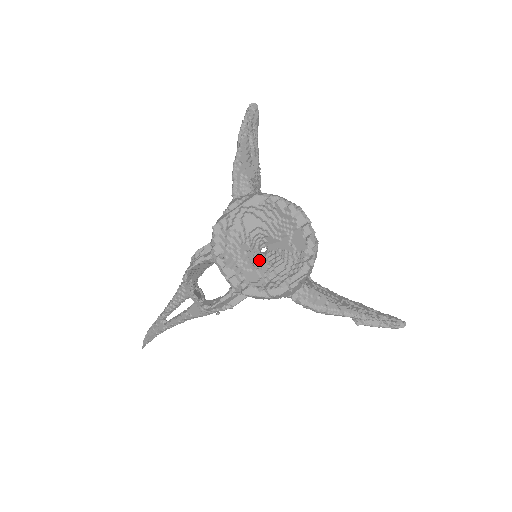
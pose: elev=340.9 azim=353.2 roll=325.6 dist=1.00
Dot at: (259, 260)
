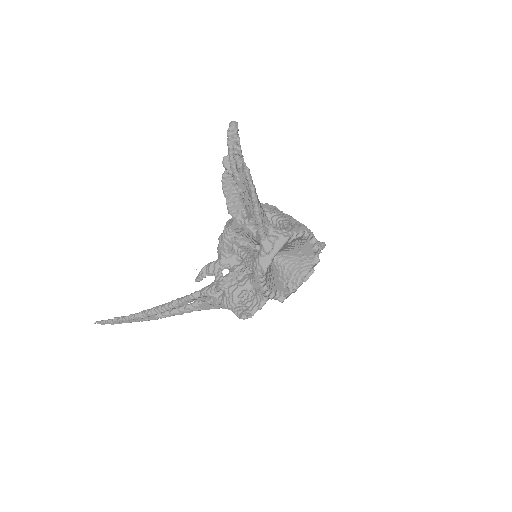
Dot at: (276, 269)
